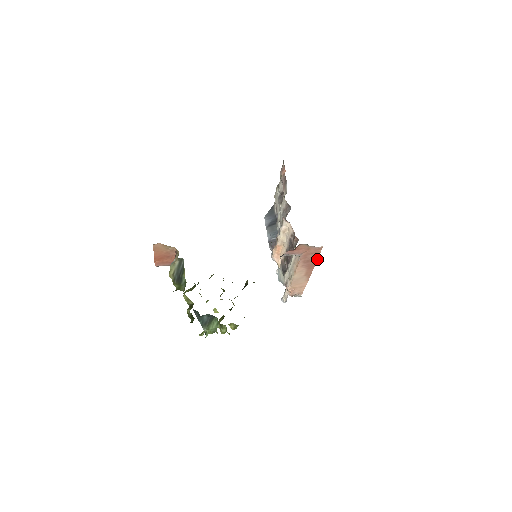
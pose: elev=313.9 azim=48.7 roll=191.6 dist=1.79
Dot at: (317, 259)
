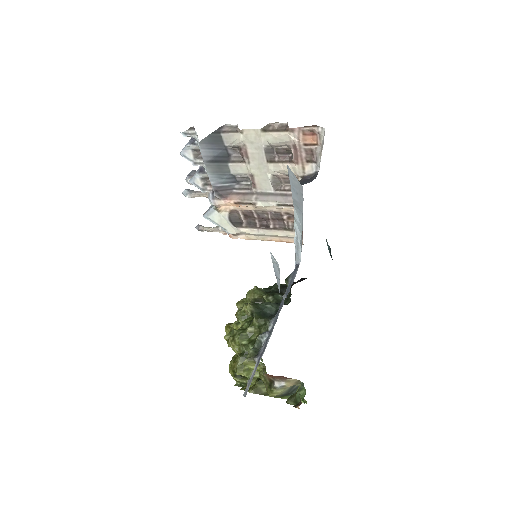
Dot at: occluded
